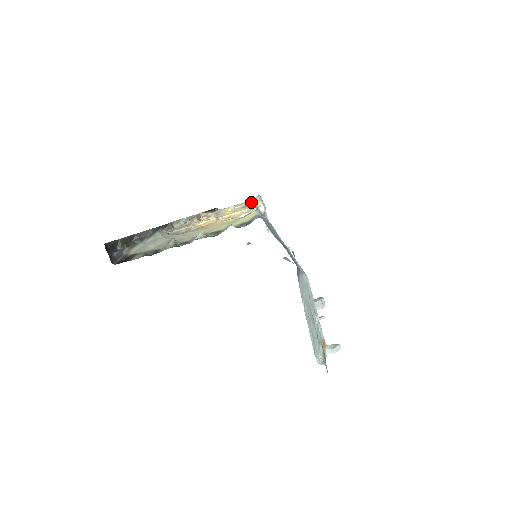
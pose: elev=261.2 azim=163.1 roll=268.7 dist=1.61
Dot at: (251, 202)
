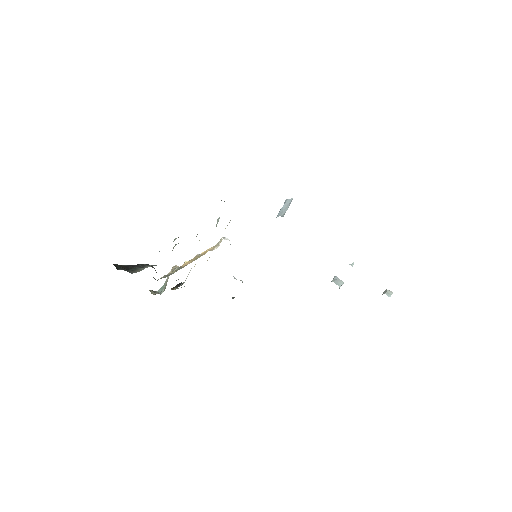
Dot at: occluded
